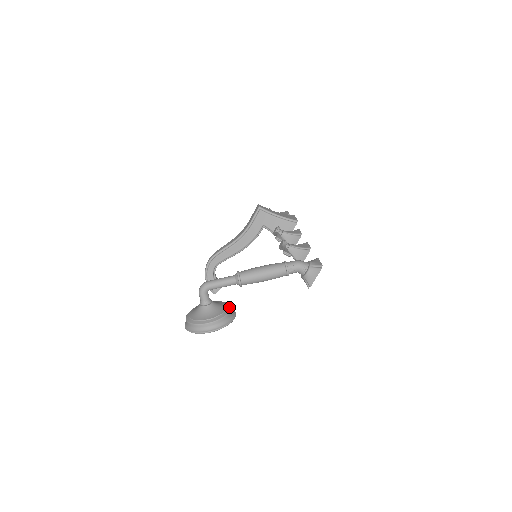
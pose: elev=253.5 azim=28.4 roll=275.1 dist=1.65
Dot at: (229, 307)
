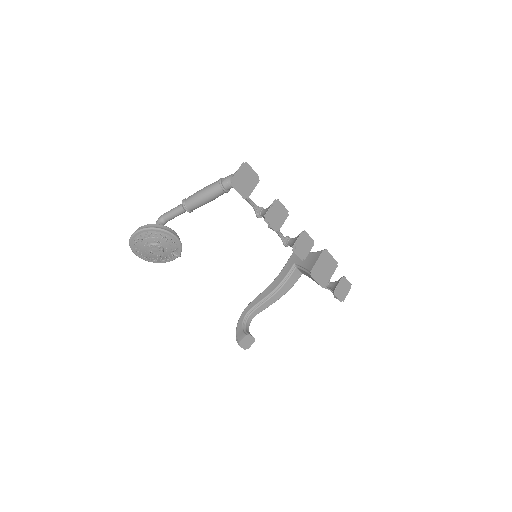
Dot at: (172, 230)
